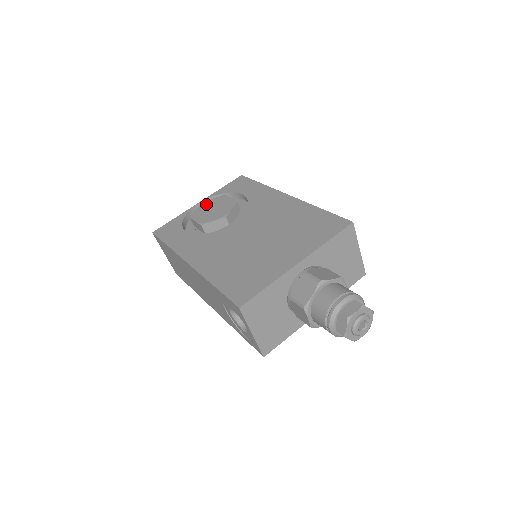
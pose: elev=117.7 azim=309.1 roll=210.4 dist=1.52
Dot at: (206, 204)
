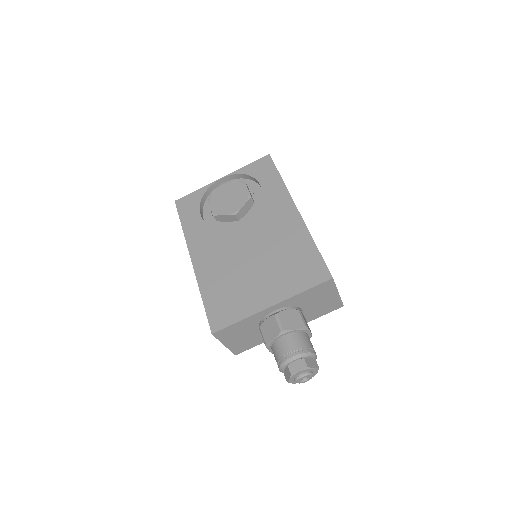
Dot at: (225, 187)
